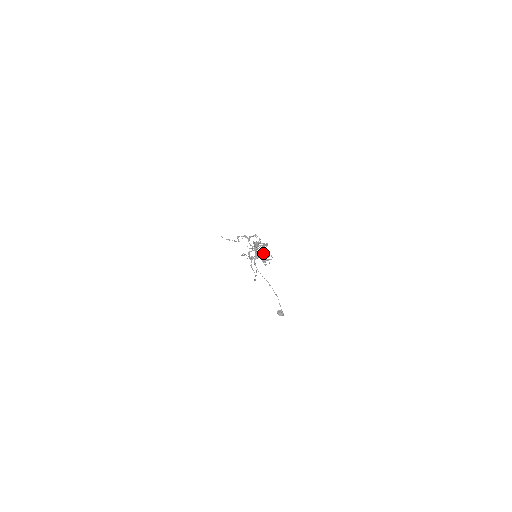
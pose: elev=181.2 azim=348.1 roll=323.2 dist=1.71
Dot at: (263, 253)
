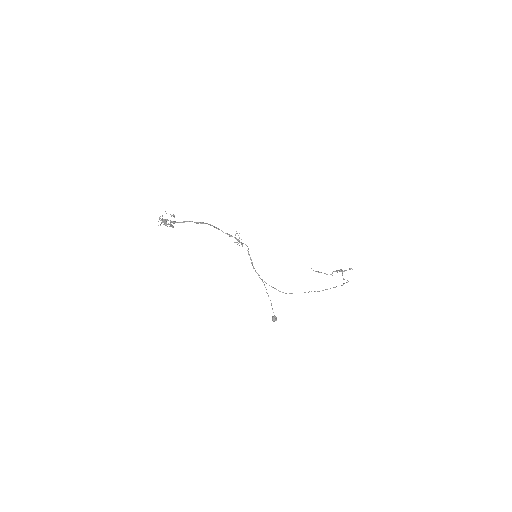
Dot at: occluded
